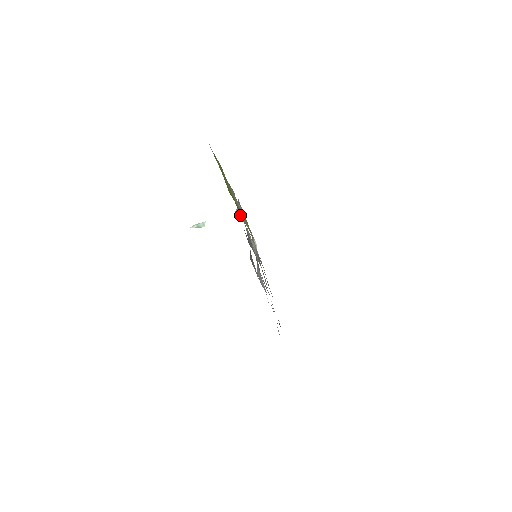
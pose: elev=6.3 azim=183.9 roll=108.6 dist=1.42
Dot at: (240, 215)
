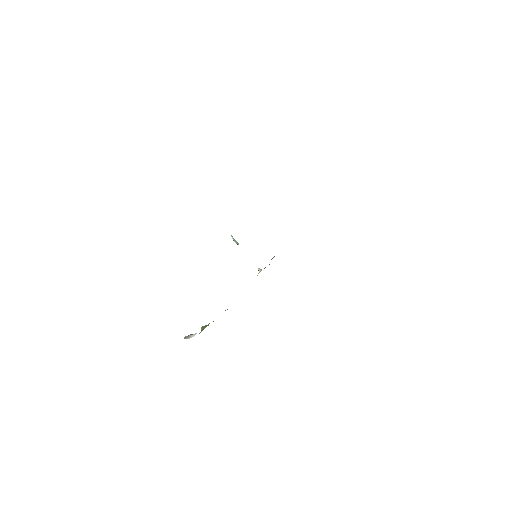
Dot at: occluded
